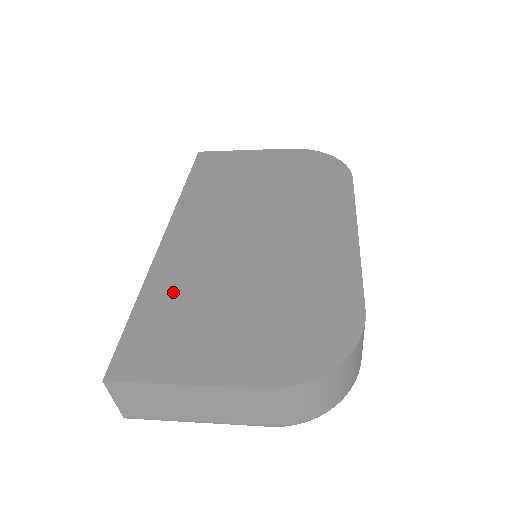
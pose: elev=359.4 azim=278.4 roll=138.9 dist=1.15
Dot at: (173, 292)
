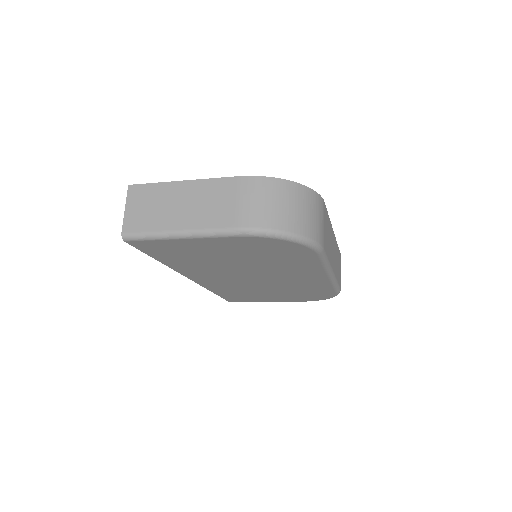
Dot at: occluded
